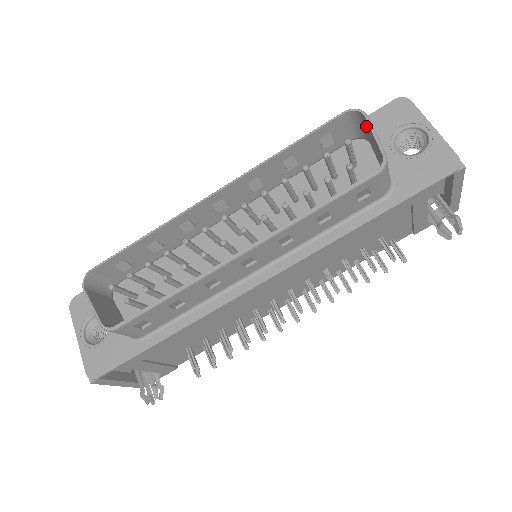
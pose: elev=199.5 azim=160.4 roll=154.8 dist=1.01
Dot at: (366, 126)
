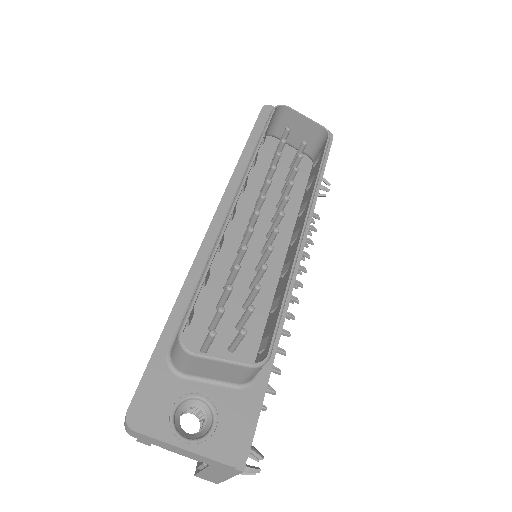
Dot at: (284, 118)
